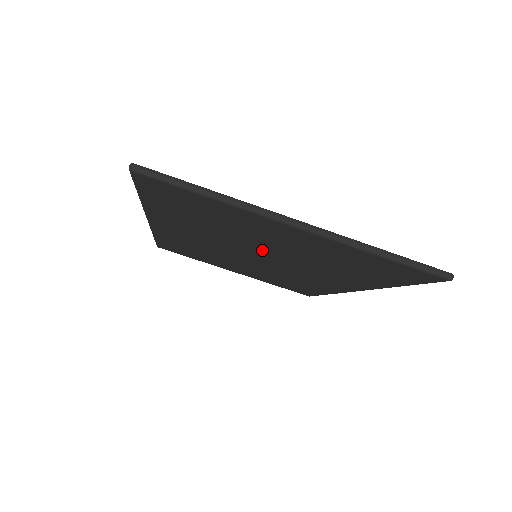
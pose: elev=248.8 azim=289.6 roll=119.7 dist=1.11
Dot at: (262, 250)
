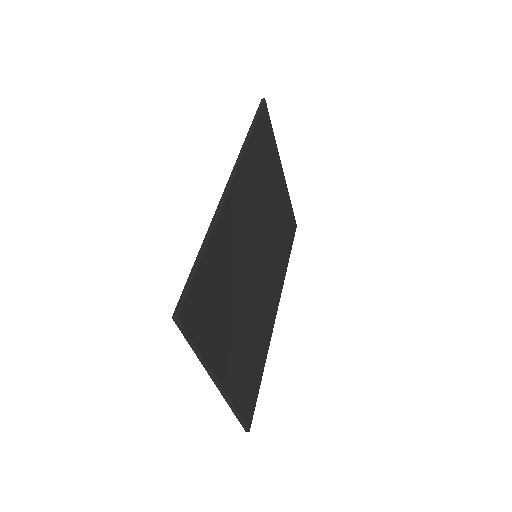
Dot at: occluded
